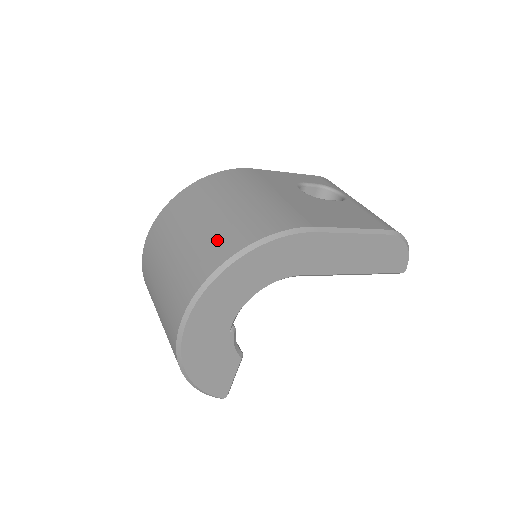
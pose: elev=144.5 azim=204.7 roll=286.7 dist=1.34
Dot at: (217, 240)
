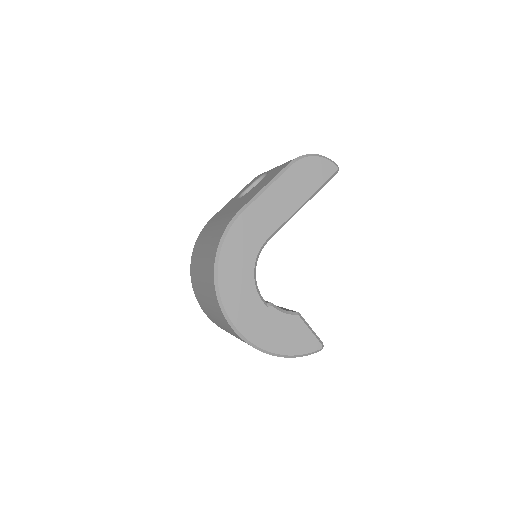
Dot at: (207, 271)
